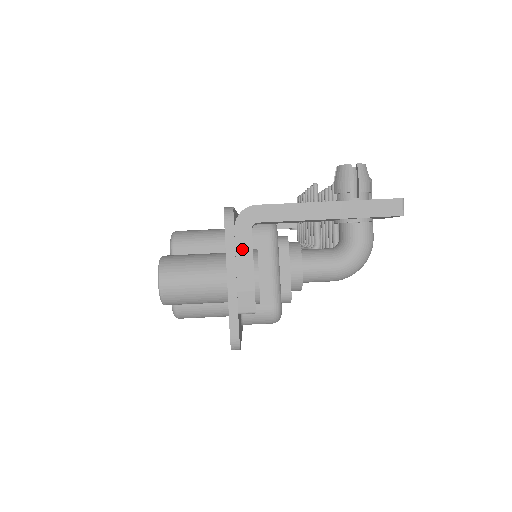
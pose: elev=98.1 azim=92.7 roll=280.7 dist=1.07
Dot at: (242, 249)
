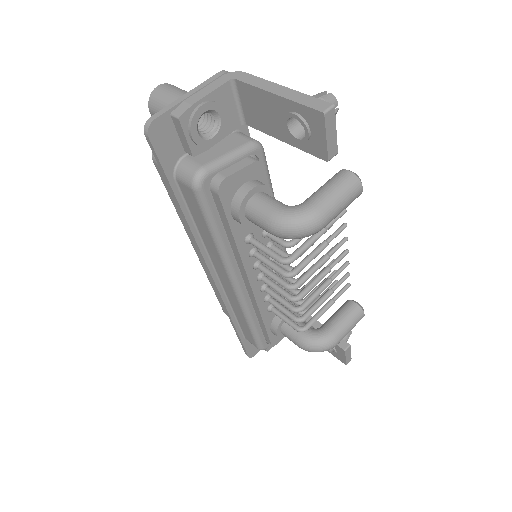
Dot at: (212, 86)
